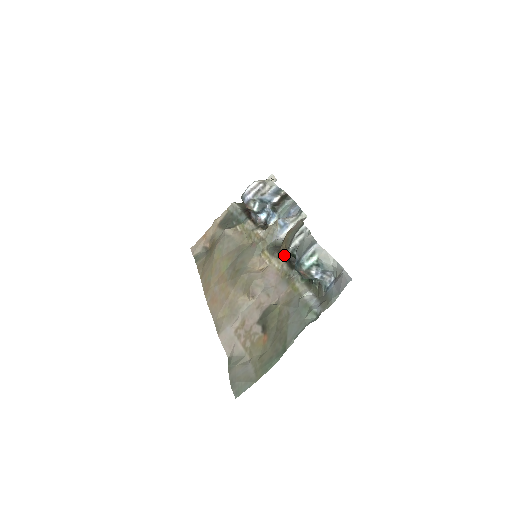
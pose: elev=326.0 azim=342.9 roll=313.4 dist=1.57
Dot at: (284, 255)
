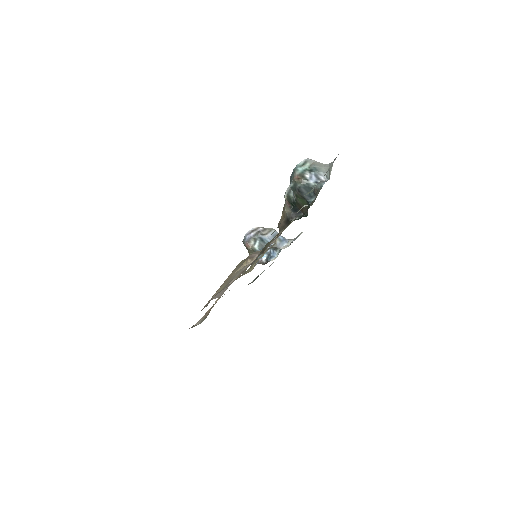
Dot at: (282, 224)
